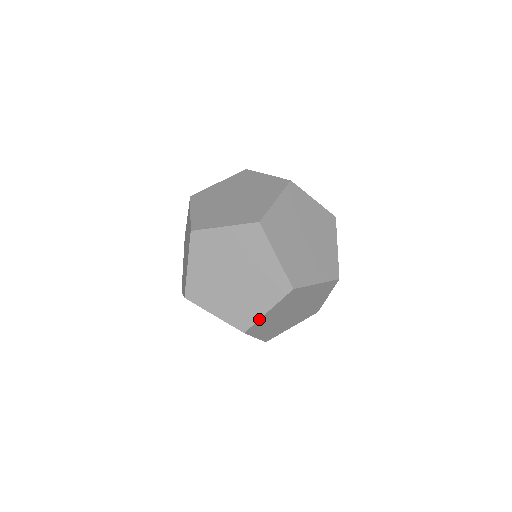
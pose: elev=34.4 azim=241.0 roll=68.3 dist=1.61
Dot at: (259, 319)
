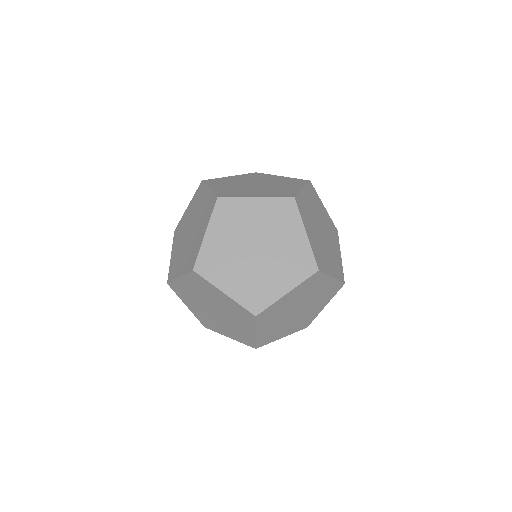
Dot at: (255, 339)
